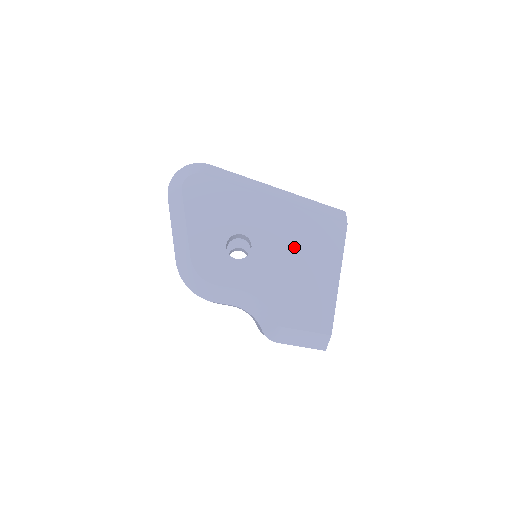
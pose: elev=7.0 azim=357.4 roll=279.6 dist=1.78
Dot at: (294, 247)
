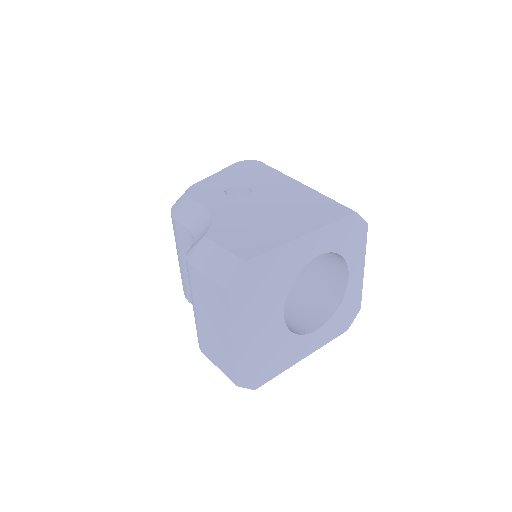
Dot at: (285, 205)
